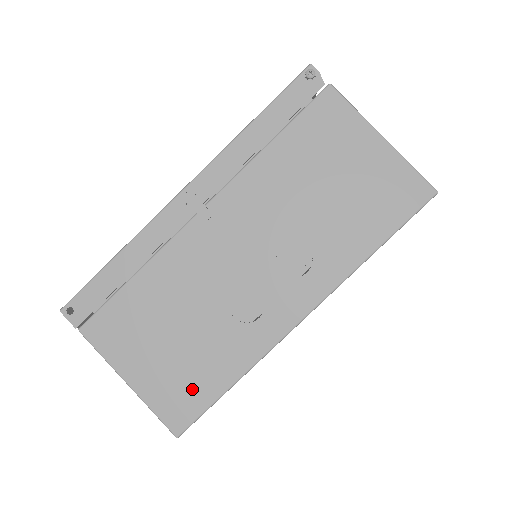
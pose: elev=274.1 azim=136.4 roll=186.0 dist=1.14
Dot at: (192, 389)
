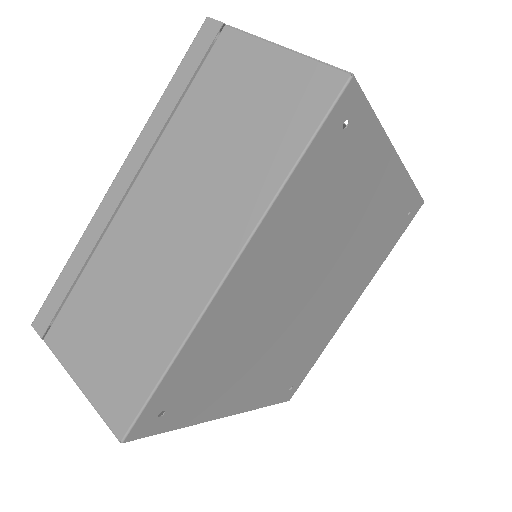
Dot at: occluded
